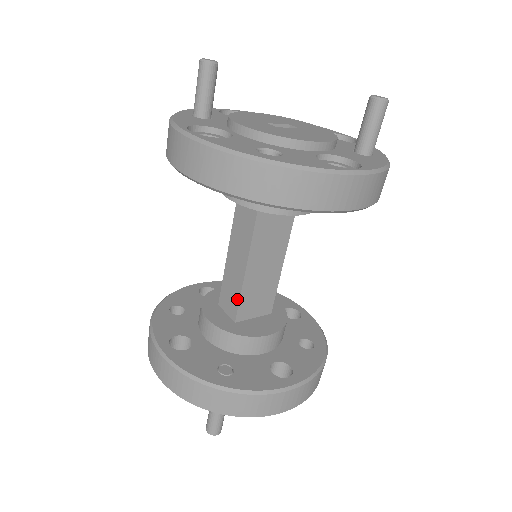
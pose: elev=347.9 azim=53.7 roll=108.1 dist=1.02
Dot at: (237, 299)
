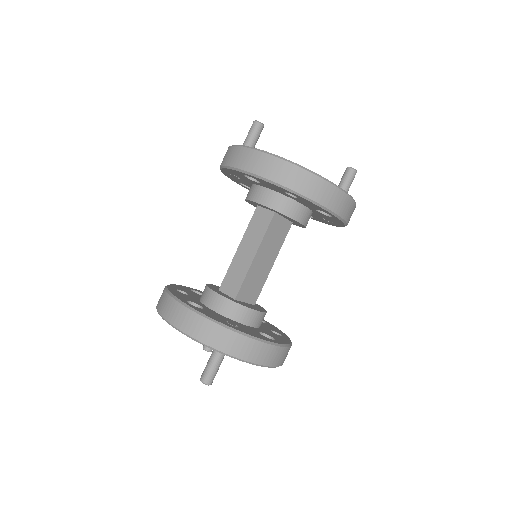
Dot at: (241, 281)
